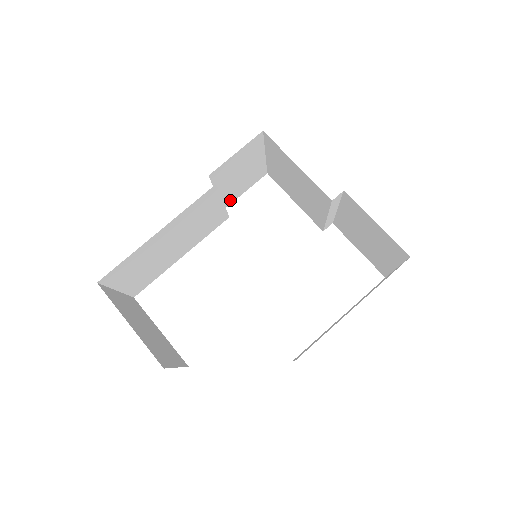
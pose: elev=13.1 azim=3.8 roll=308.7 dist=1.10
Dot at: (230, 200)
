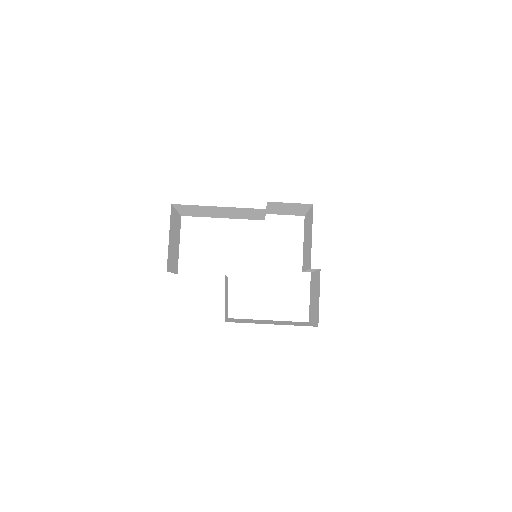
Dot at: (273, 213)
